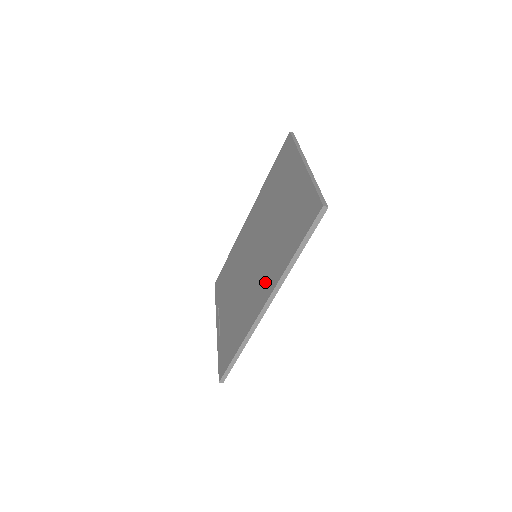
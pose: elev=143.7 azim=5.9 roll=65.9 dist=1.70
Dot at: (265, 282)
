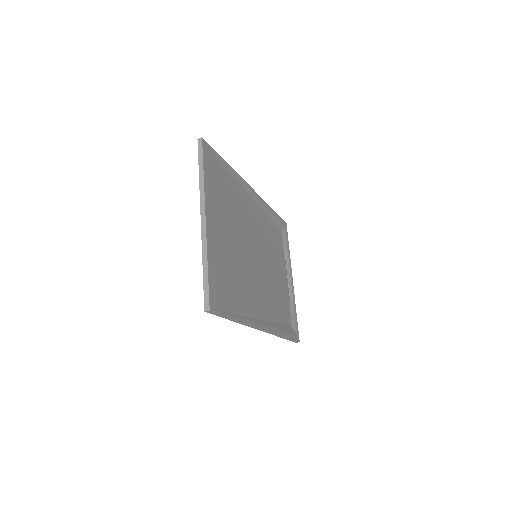
Dot at: occluded
